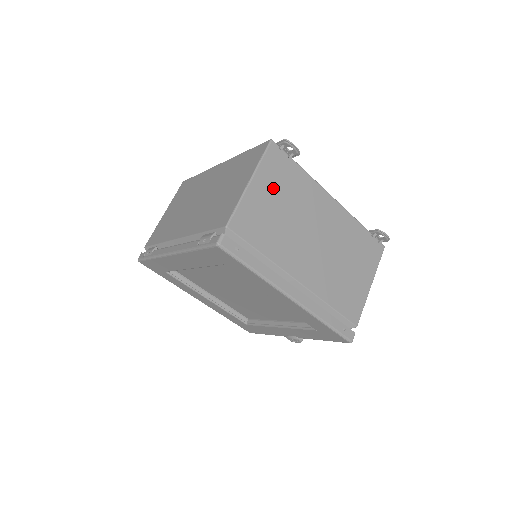
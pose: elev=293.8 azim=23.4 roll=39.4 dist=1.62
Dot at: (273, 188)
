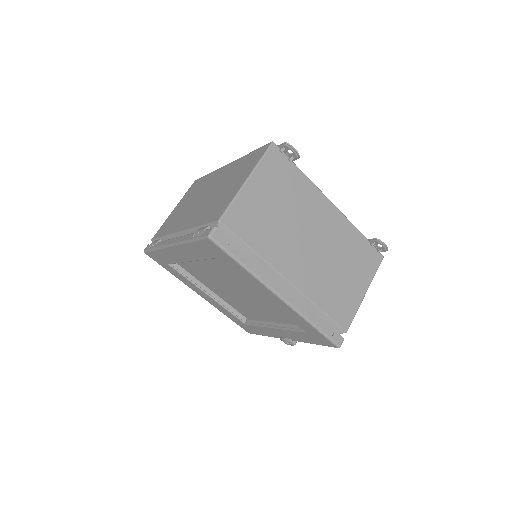
Dot at: (270, 188)
